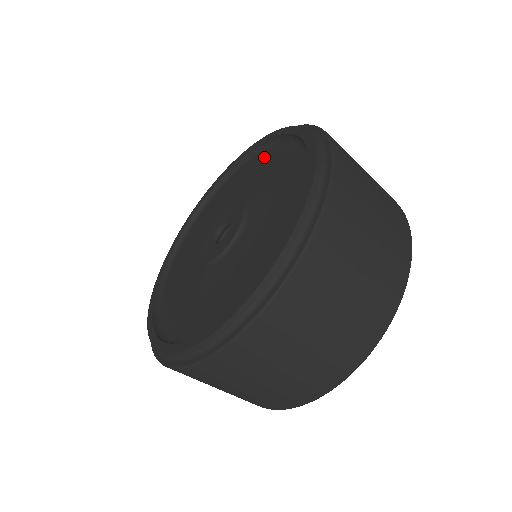
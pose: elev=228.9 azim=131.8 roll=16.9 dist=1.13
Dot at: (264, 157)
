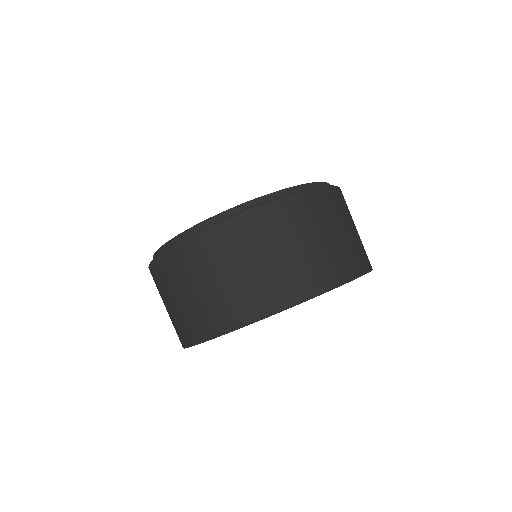
Dot at: occluded
